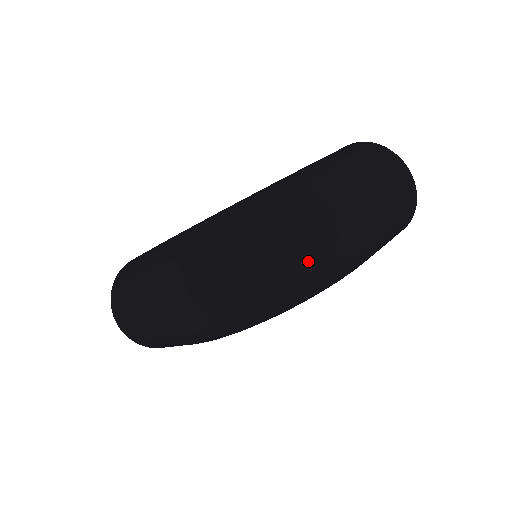
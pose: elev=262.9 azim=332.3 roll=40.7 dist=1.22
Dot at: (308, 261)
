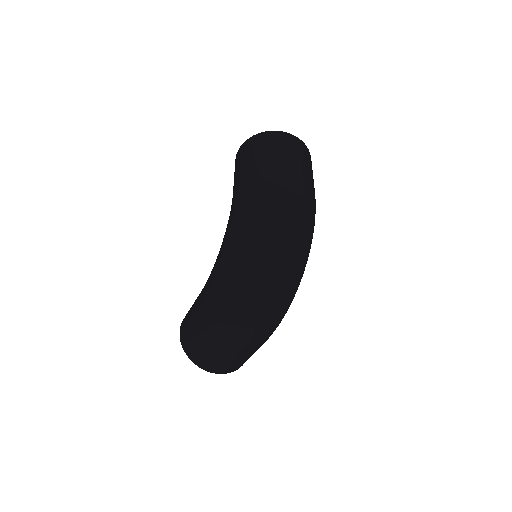
Dot at: (298, 230)
